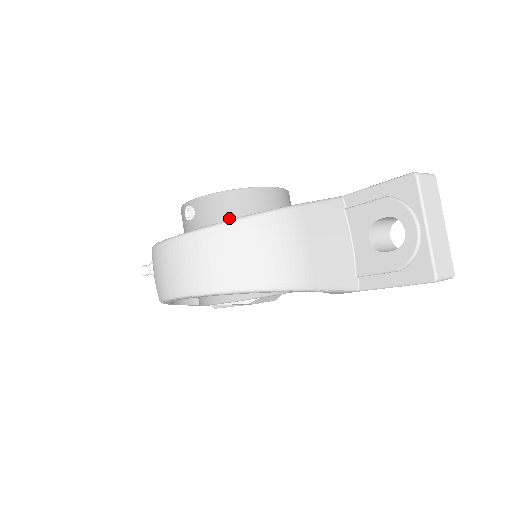
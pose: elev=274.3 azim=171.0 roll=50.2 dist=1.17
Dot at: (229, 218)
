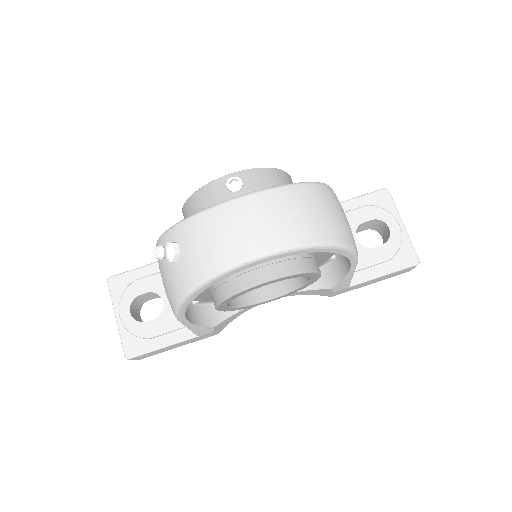
Dot at: occluded
